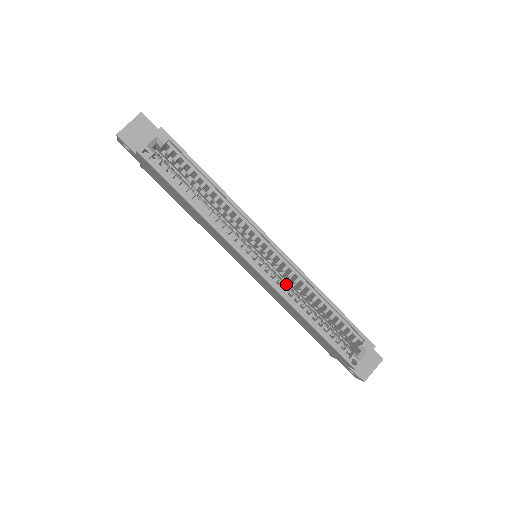
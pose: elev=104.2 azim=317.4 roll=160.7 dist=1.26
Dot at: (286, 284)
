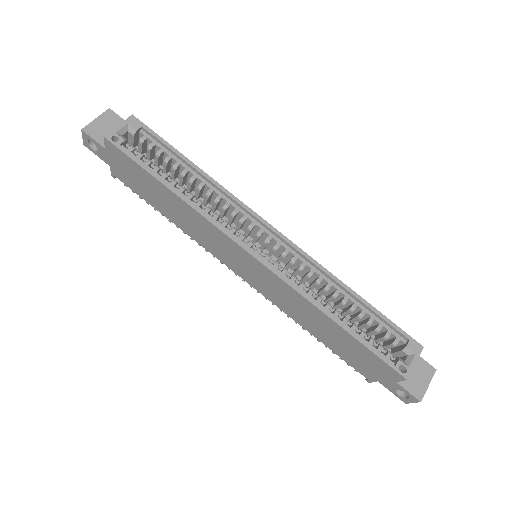
Dot at: (298, 280)
